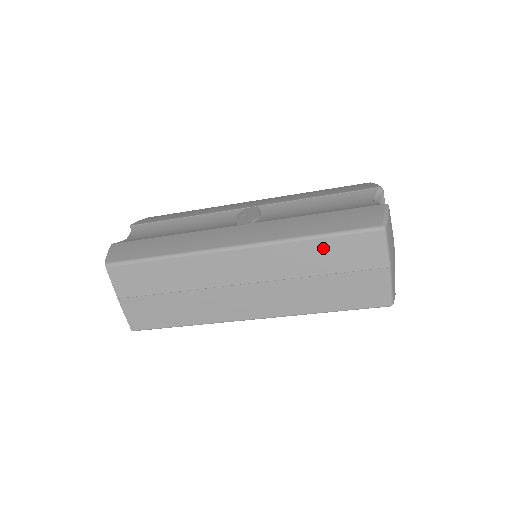
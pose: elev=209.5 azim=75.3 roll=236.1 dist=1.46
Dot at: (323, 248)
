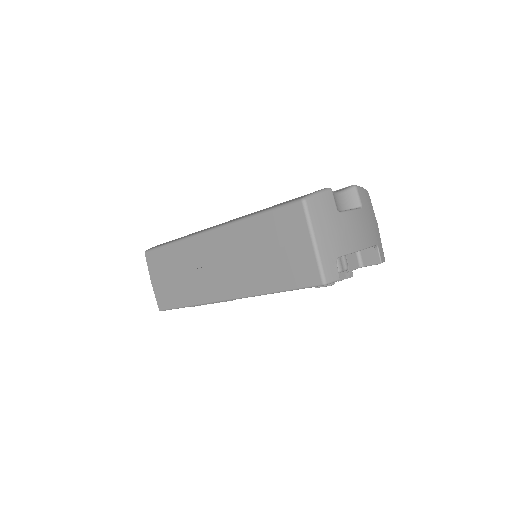
Dot at: (263, 224)
